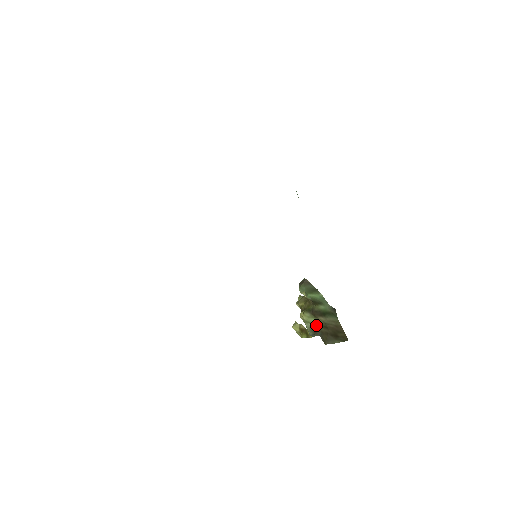
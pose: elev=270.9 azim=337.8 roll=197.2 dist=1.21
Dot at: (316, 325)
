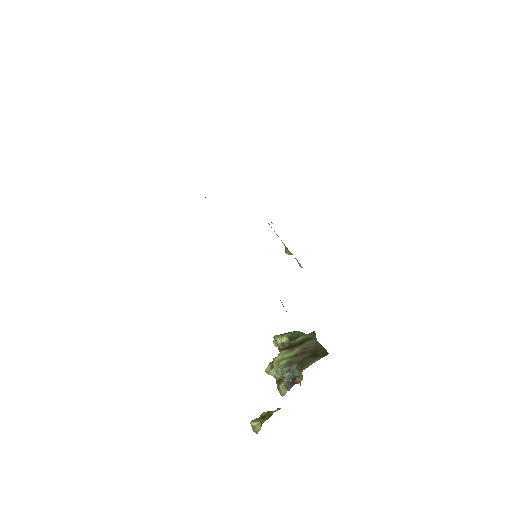
Dot at: (292, 357)
